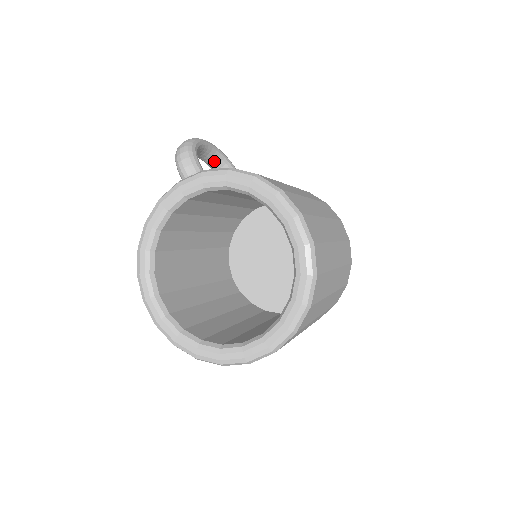
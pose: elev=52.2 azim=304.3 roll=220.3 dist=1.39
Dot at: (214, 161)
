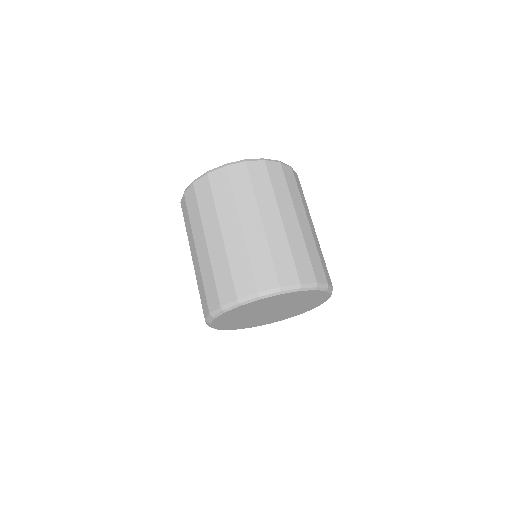
Dot at: occluded
